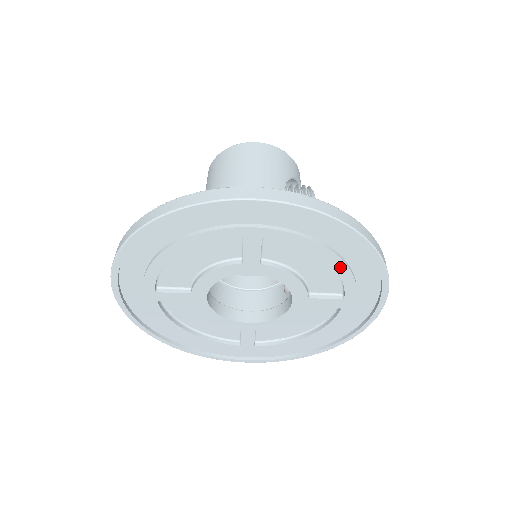
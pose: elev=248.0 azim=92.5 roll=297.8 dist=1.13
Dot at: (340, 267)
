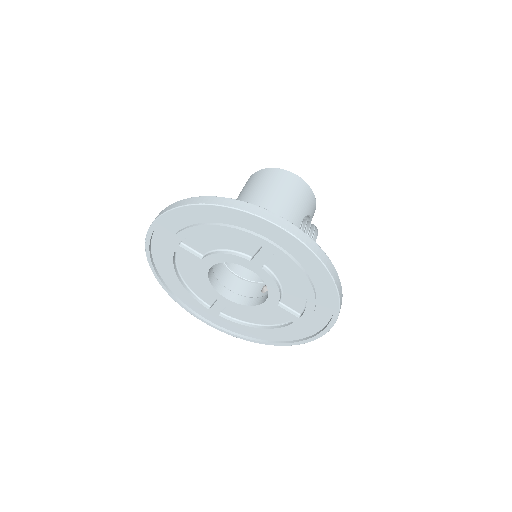
Dot at: (310, 298)
